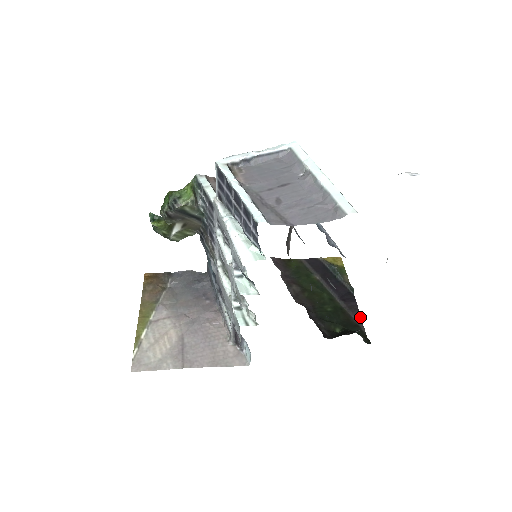
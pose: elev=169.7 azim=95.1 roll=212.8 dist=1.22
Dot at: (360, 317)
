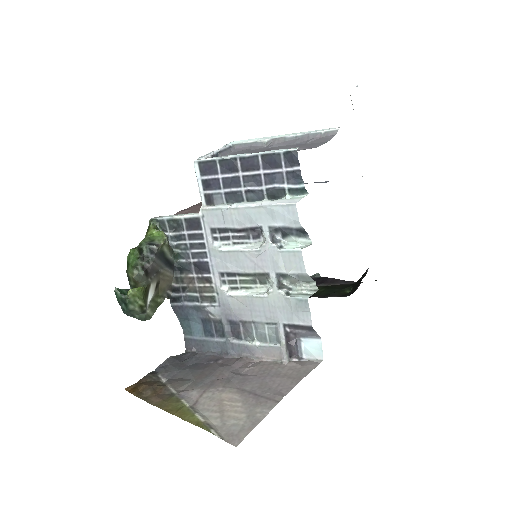
Dot at: (346, 281)
